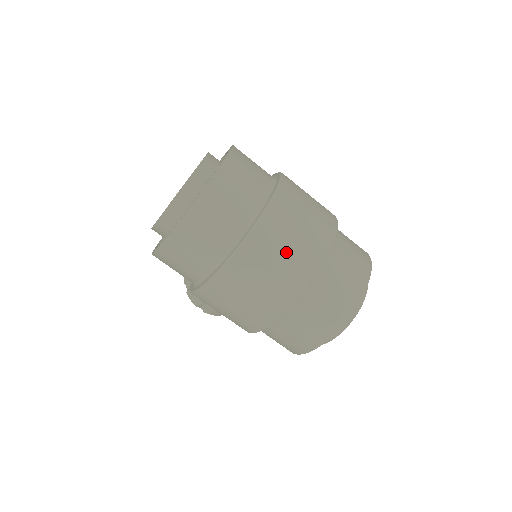
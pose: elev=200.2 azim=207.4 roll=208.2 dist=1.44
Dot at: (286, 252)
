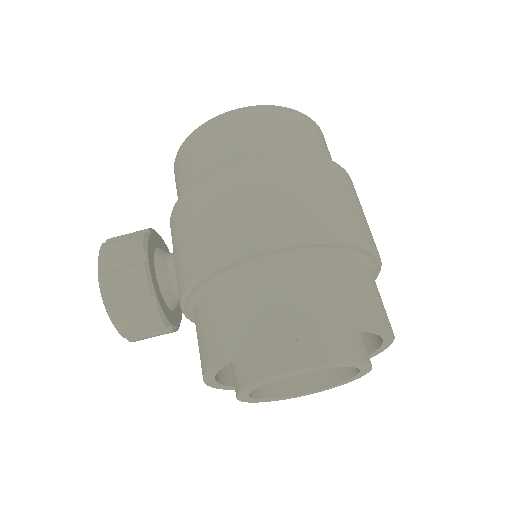
Dot at: (361, 210)
